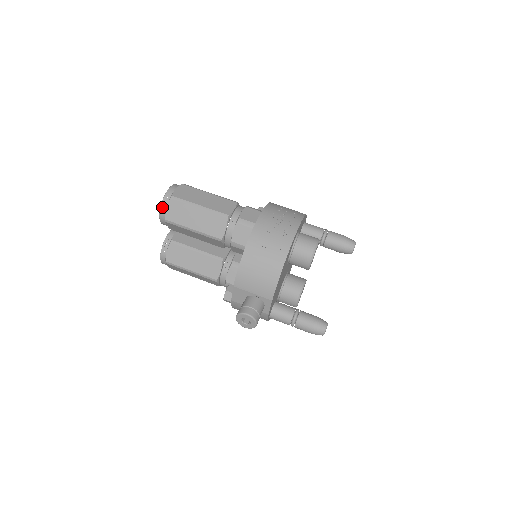
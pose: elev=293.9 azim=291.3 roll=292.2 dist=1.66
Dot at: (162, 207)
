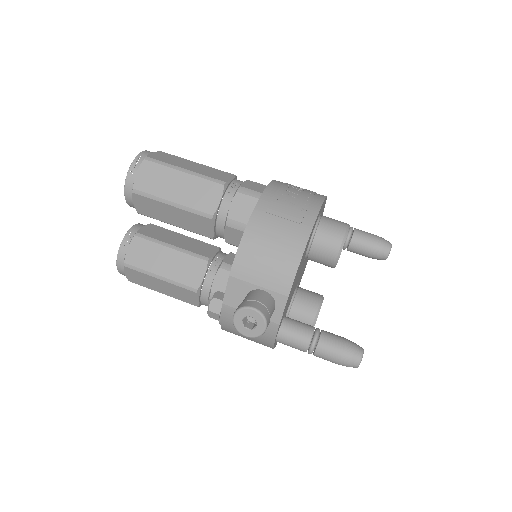
Dot at: occluded
